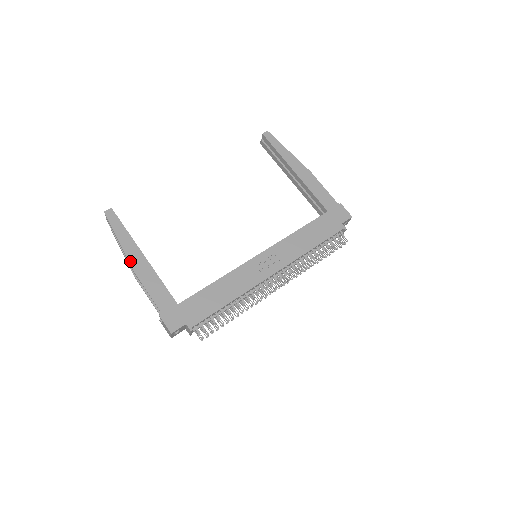
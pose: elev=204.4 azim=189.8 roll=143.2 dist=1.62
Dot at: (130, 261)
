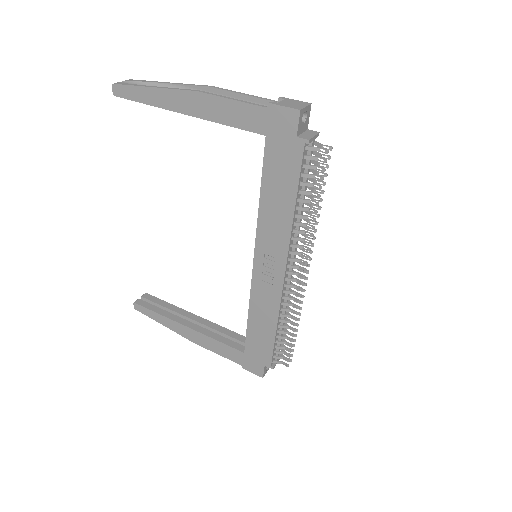
Dot at: (185, 337)
